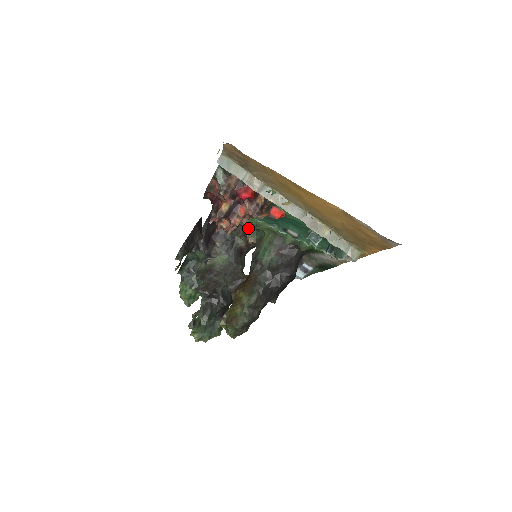
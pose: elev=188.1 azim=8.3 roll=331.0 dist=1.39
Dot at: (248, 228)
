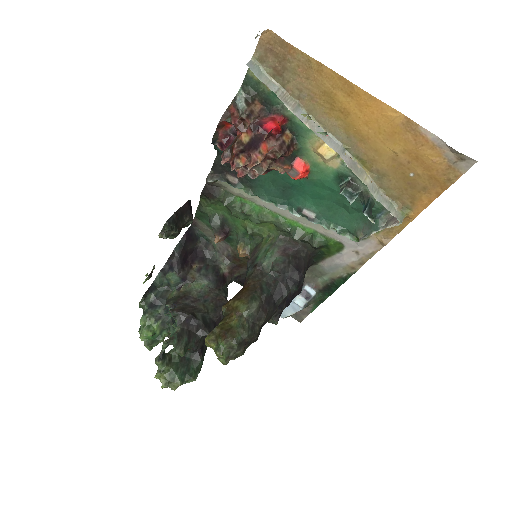
Dot at: (240, 237)
